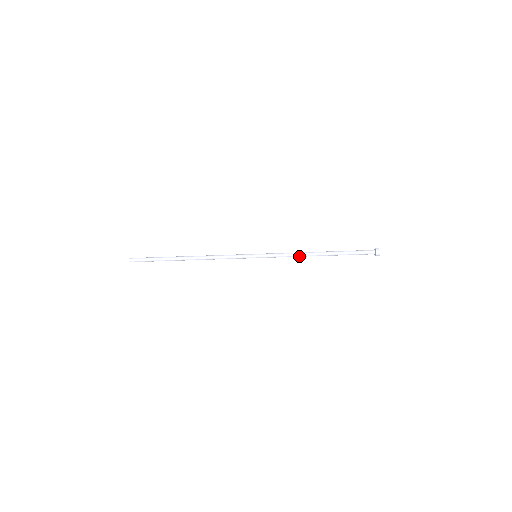
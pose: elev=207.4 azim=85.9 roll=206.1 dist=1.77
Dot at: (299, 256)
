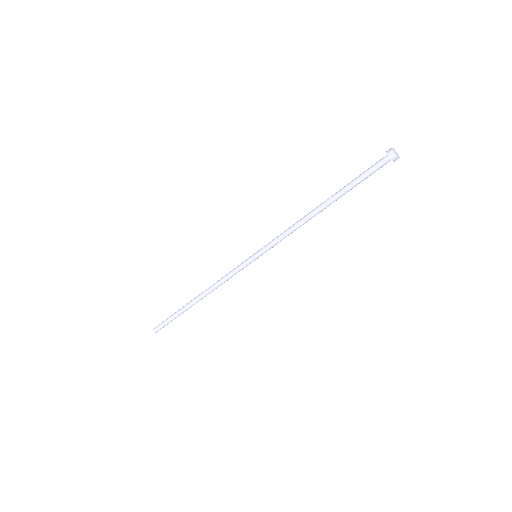
Dot at: (299, 226)
